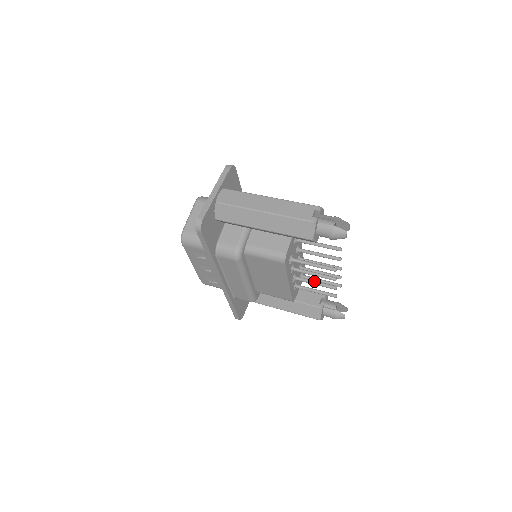
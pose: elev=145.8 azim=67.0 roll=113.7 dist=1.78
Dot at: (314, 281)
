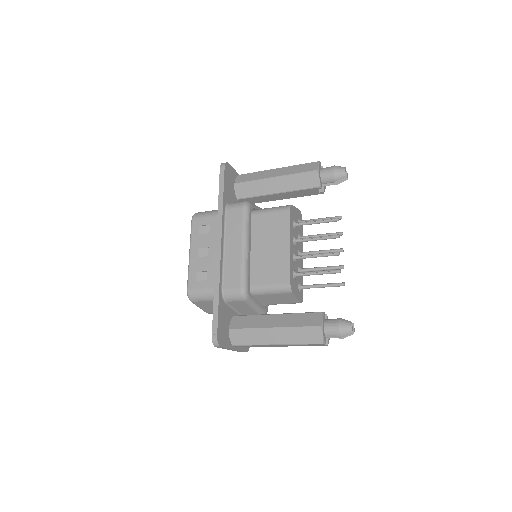
Dot at: (316, 254)
